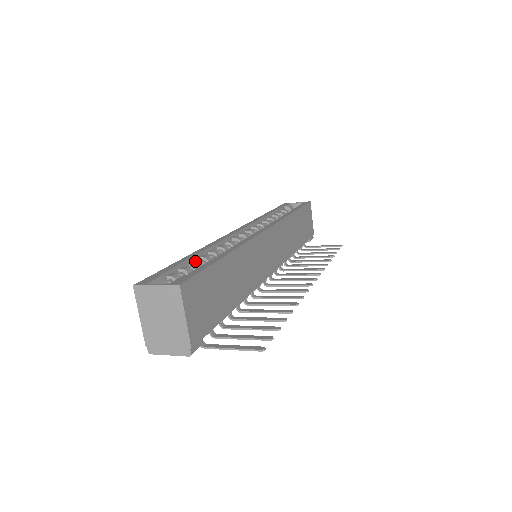
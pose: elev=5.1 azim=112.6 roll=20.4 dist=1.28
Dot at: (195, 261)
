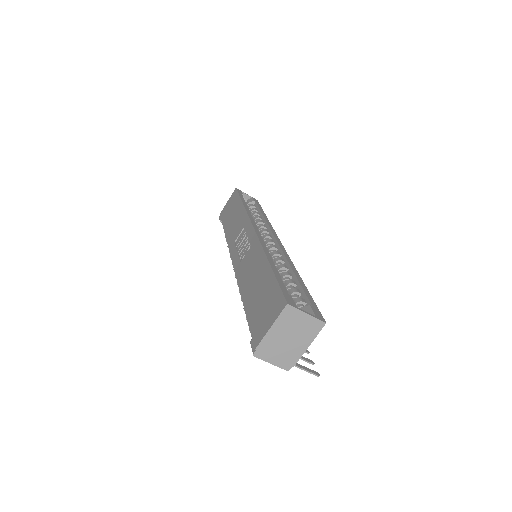
Dot at: occluded
